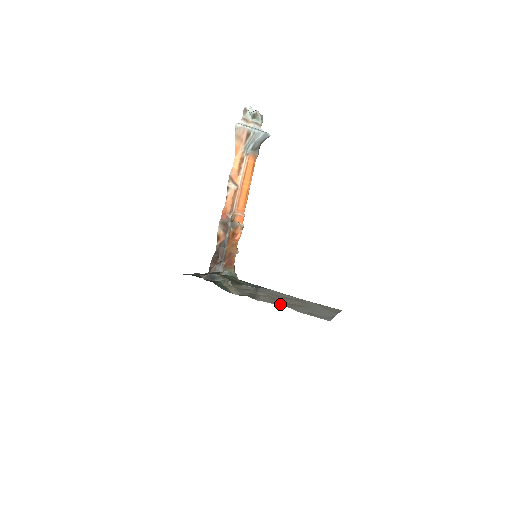
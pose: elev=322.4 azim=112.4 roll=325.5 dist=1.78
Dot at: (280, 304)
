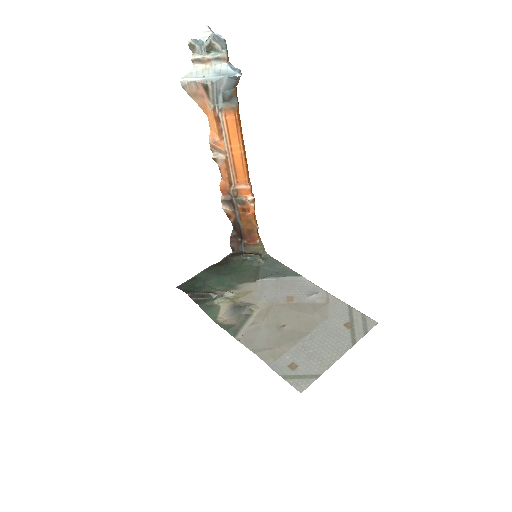
Dot at: (259, 347)
